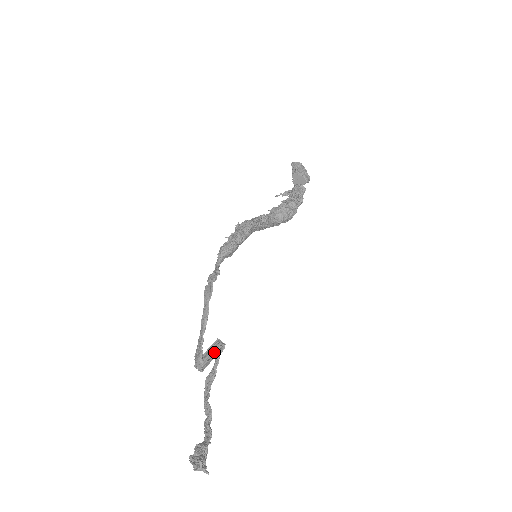
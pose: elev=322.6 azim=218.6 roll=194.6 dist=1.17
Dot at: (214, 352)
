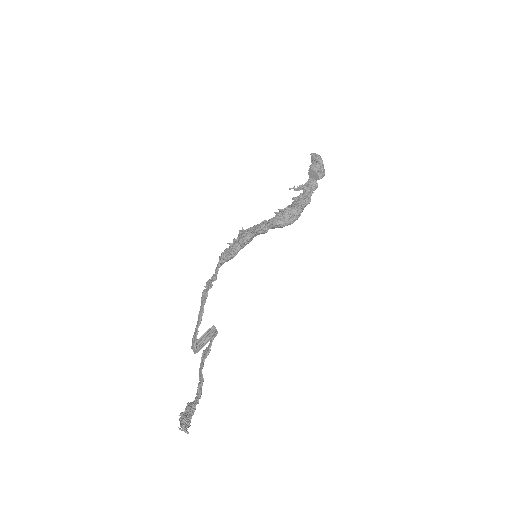
Dot at: (208, 337)
